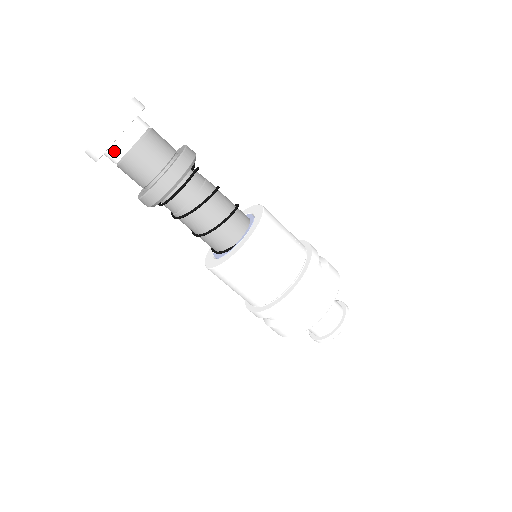
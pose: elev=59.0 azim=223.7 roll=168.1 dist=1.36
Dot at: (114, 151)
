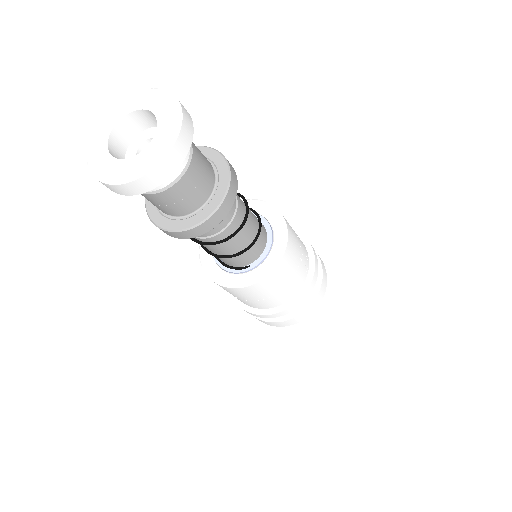
Dot at: occluded
